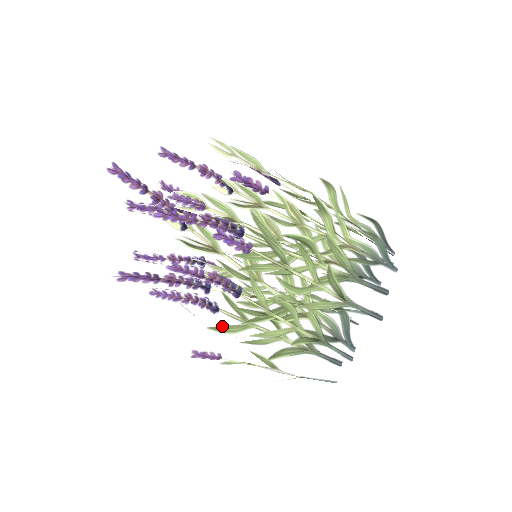
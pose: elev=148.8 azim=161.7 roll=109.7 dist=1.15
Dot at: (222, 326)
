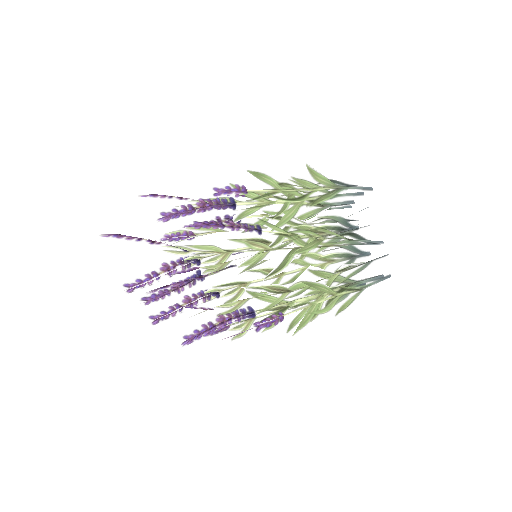
Dot at: occluded
